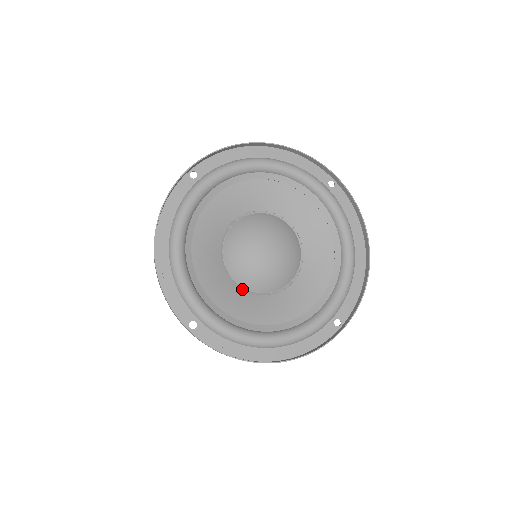
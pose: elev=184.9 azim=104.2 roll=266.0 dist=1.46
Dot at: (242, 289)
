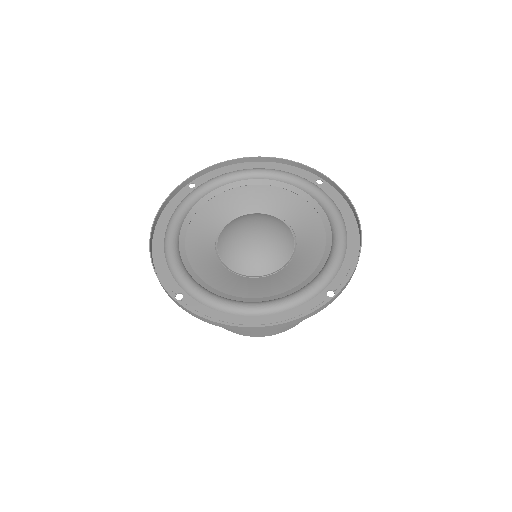
Dot at: (234, 274)
